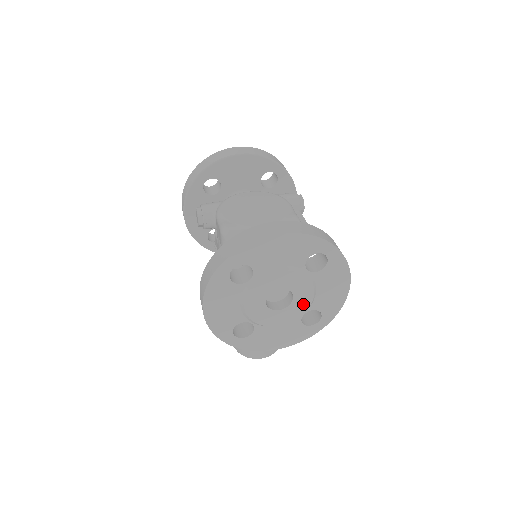
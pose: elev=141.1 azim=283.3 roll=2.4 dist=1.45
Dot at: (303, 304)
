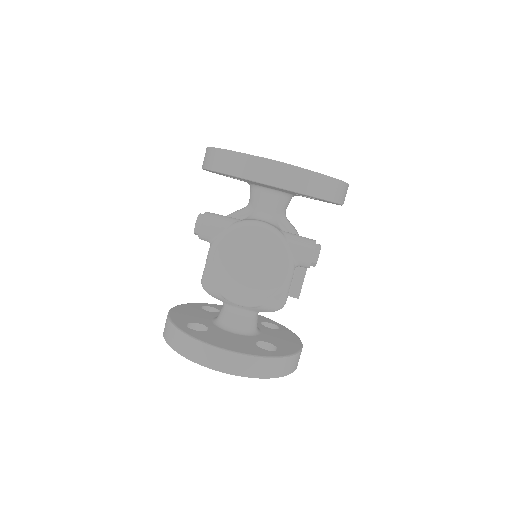
Dot at: occluded
